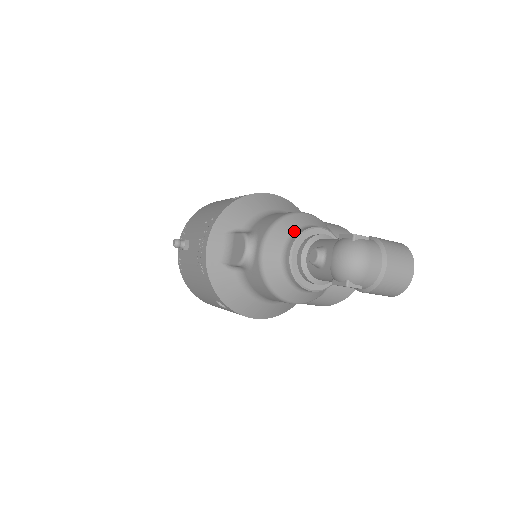
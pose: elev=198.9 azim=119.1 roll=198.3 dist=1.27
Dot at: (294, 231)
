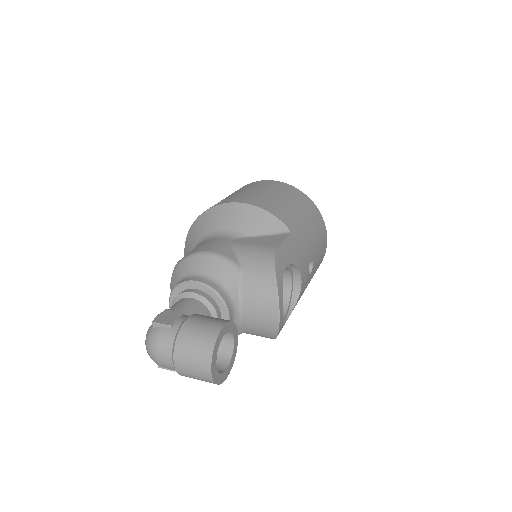
Dot at: (180, 280)
